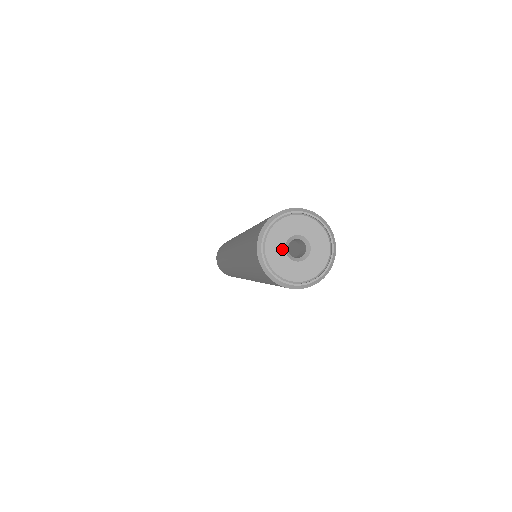
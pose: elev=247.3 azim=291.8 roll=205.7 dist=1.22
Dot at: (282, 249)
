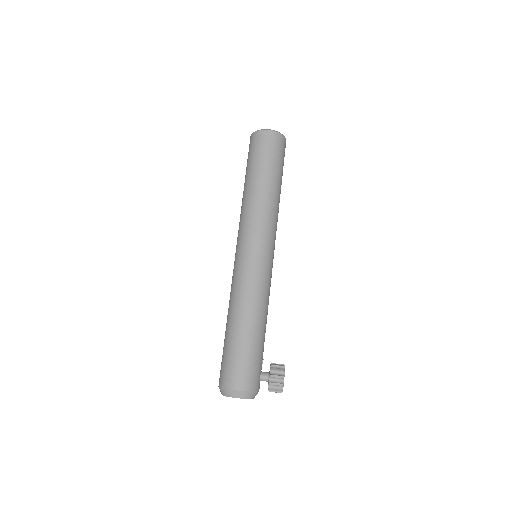
Dot at: occluded
